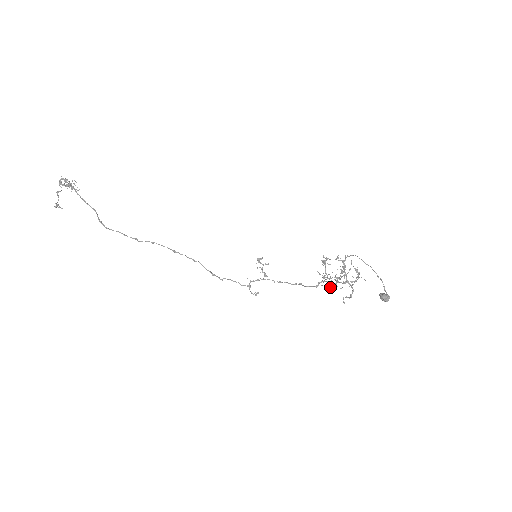
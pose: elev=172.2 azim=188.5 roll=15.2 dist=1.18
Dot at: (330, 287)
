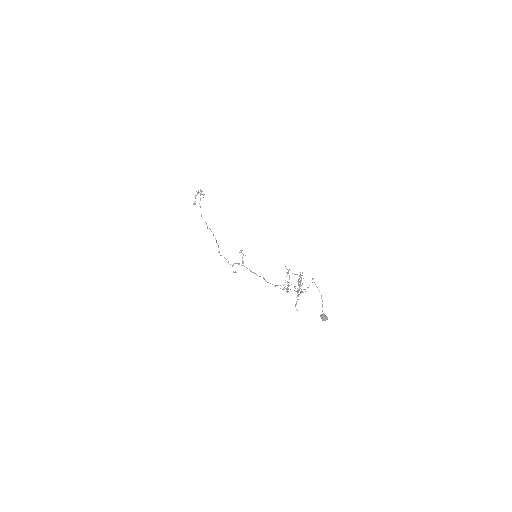
Dot at: occluded
